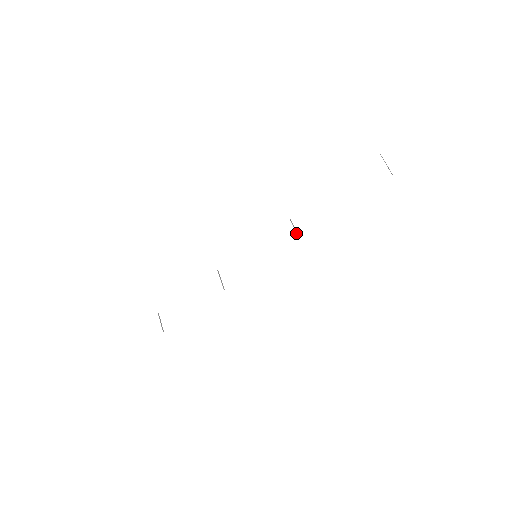
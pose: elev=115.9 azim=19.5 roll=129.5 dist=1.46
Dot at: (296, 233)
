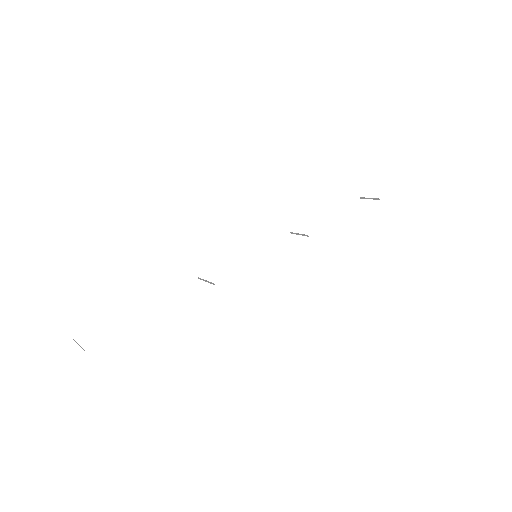
Dot at: (303, 234)
